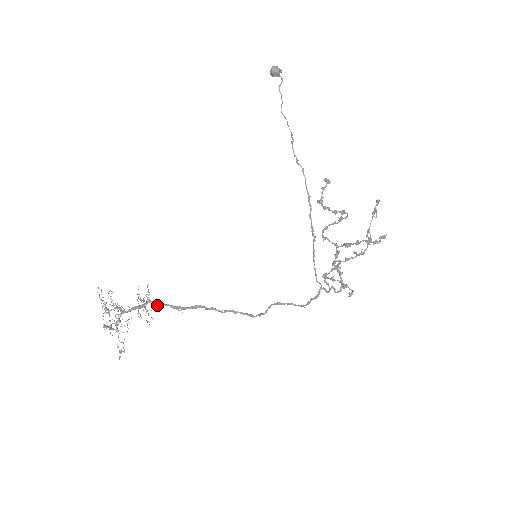
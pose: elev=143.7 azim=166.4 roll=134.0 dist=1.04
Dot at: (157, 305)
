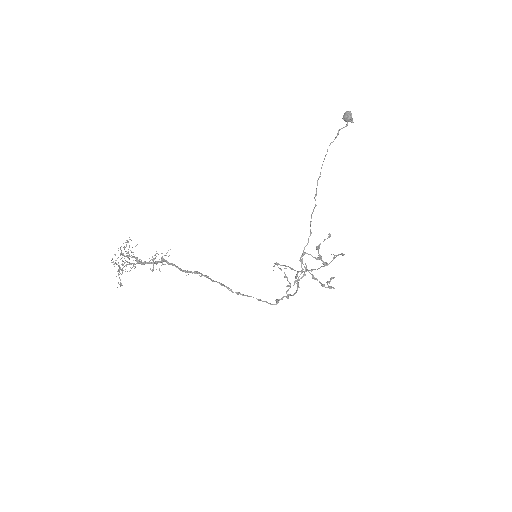
Dot at: (168, 264)
